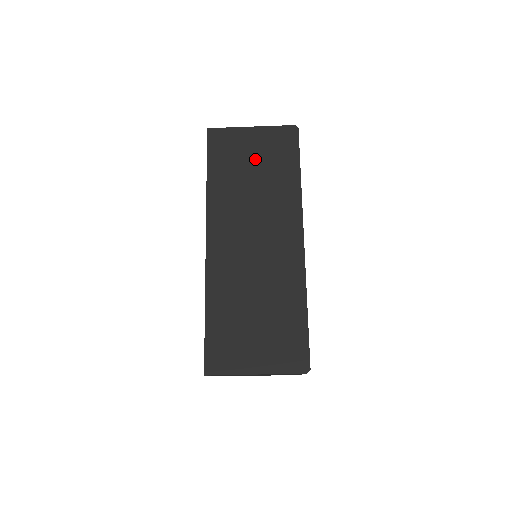
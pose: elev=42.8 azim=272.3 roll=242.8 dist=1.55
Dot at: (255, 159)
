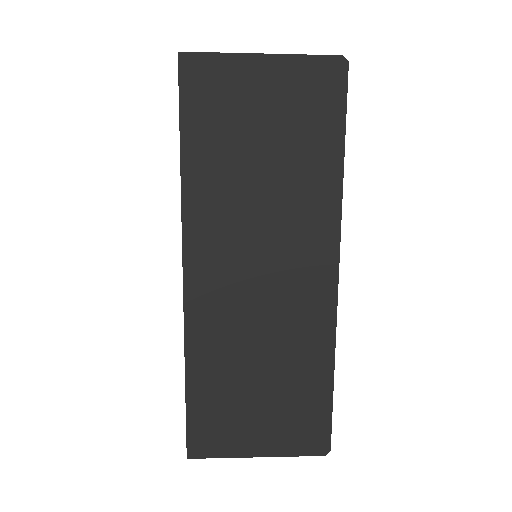
Dot at: (267, 124)
